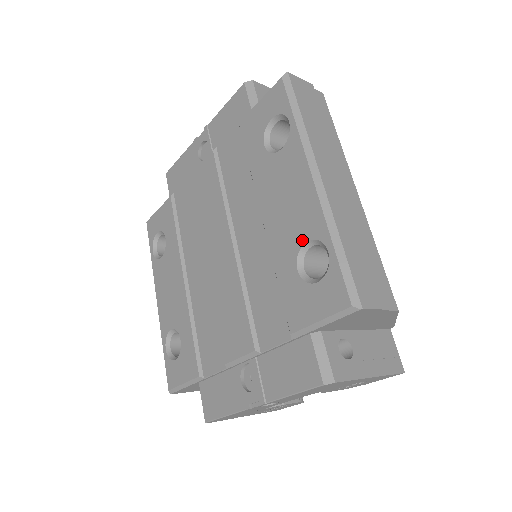
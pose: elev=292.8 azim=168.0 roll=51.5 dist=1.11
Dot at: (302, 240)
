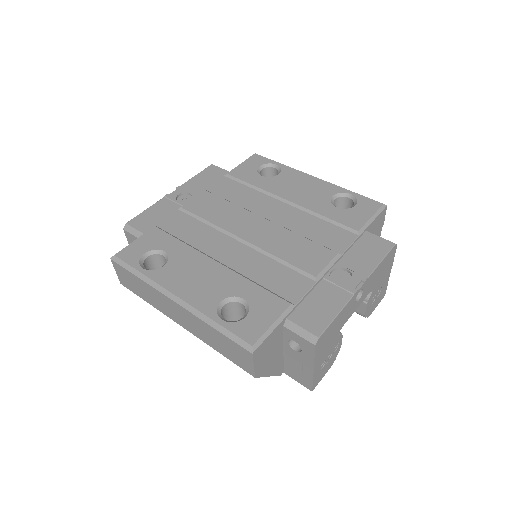
Dot at: (329, 196)
